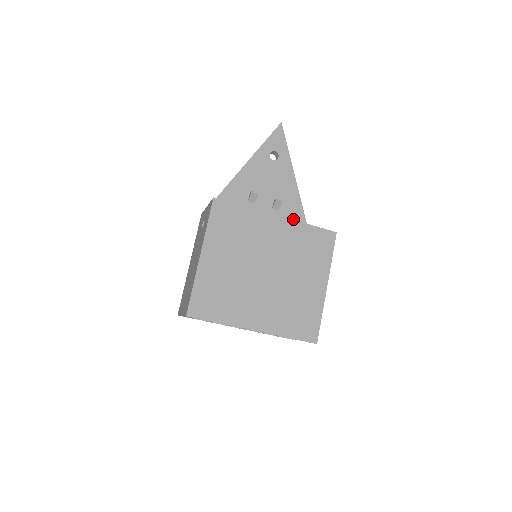
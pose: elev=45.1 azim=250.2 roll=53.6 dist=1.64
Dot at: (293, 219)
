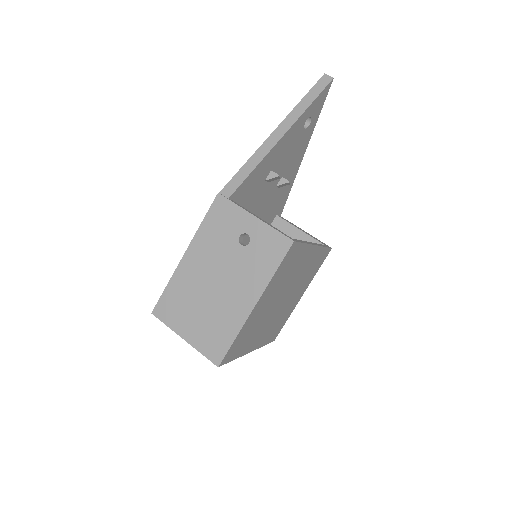
Dot at: (282, 196)
